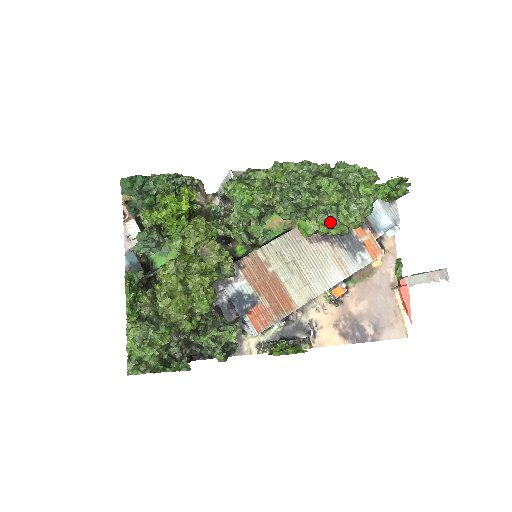
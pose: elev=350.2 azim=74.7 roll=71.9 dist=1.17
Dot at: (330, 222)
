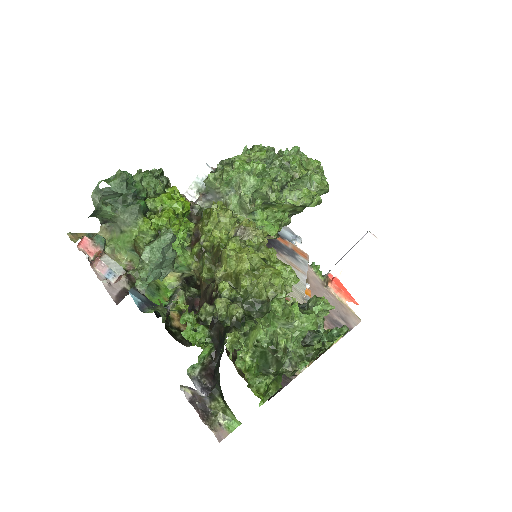
Dot at: (310, 190)
